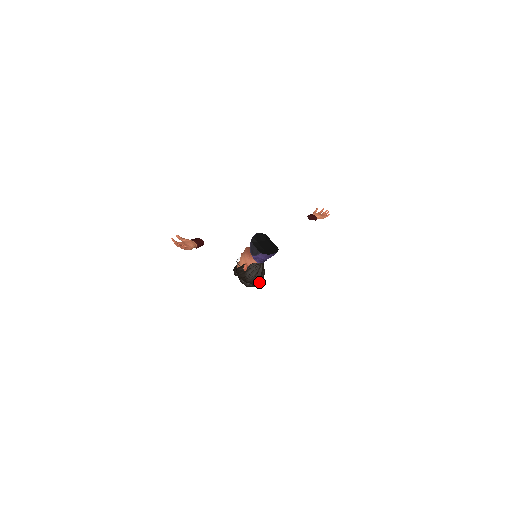
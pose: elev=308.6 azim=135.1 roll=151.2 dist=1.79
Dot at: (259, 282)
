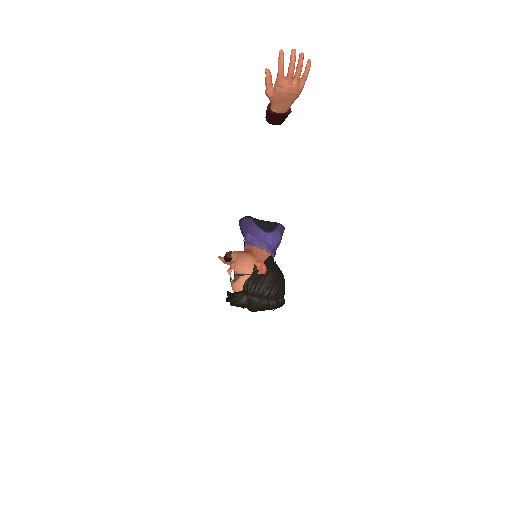
Dot at: occluded
